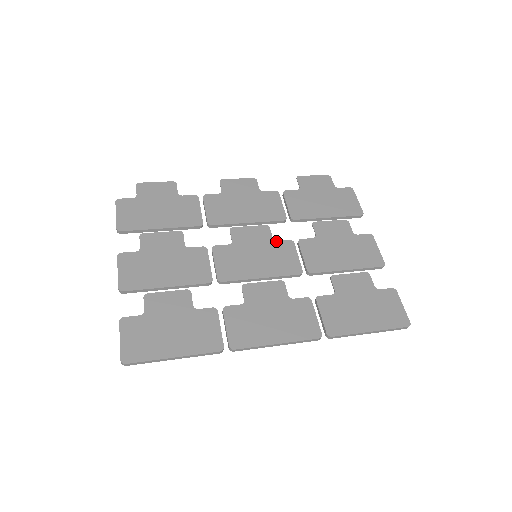
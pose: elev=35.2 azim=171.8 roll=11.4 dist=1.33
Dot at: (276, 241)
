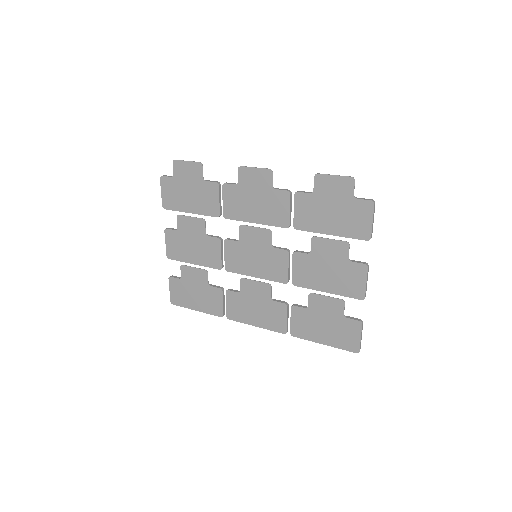
Dot at: (274, 248)
